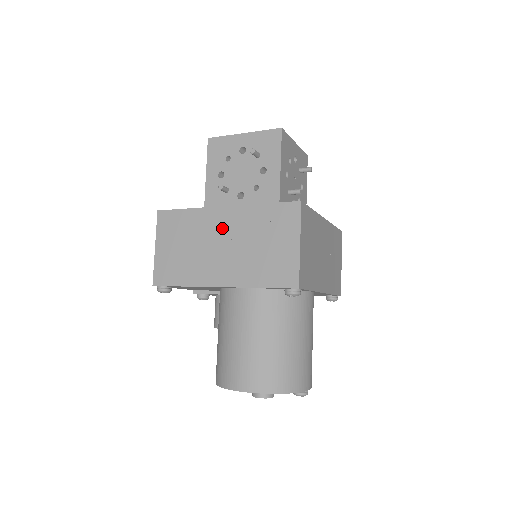
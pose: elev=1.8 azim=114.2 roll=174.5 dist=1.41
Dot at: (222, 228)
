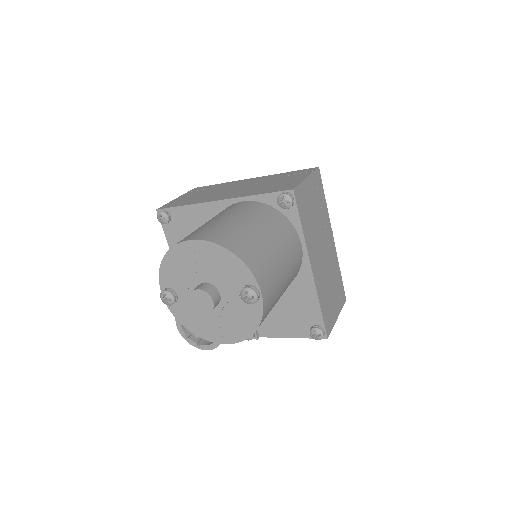
Dot at: (243, 184)
